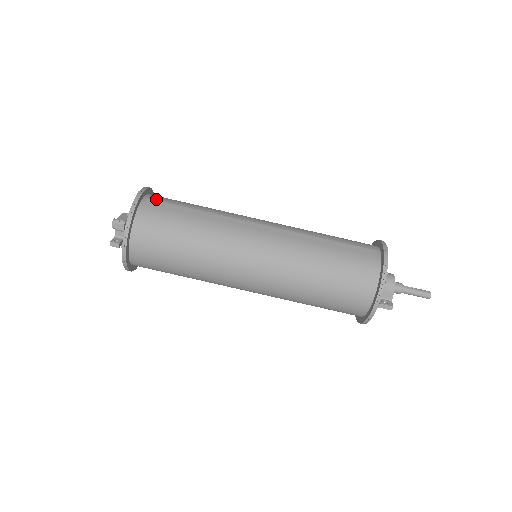
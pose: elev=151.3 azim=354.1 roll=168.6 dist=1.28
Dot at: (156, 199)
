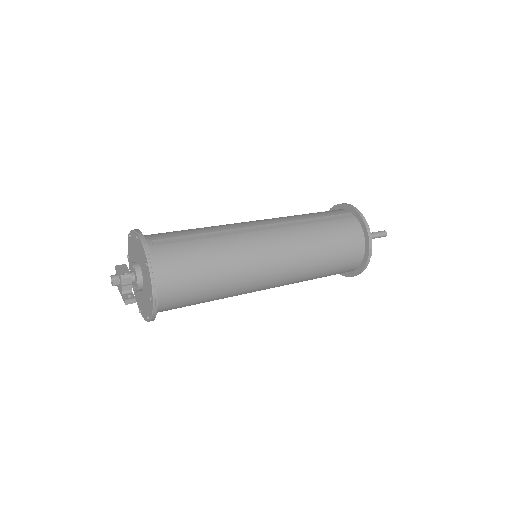
Dot at: (155, 238)
